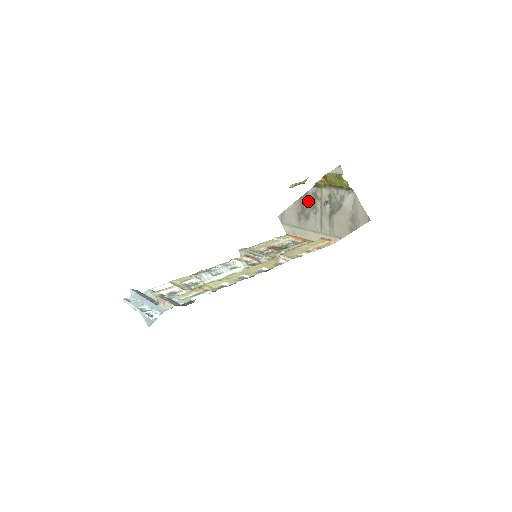
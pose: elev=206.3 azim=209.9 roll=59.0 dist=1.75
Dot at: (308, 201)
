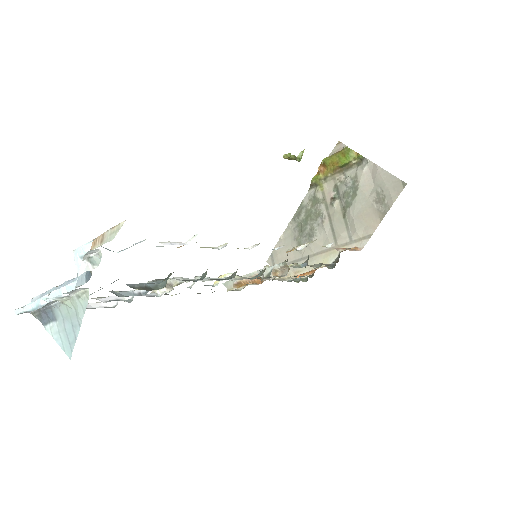
Dot at: (306, 213)
